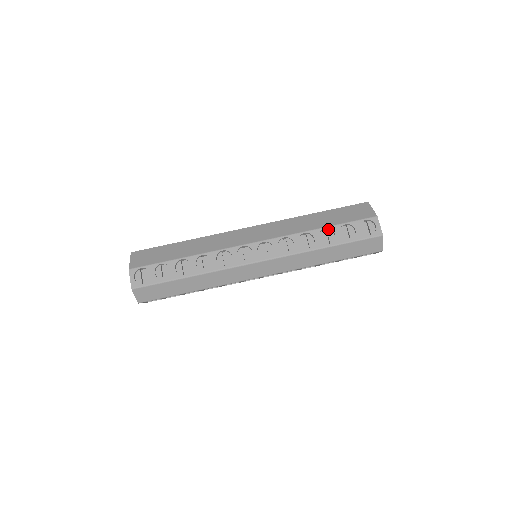
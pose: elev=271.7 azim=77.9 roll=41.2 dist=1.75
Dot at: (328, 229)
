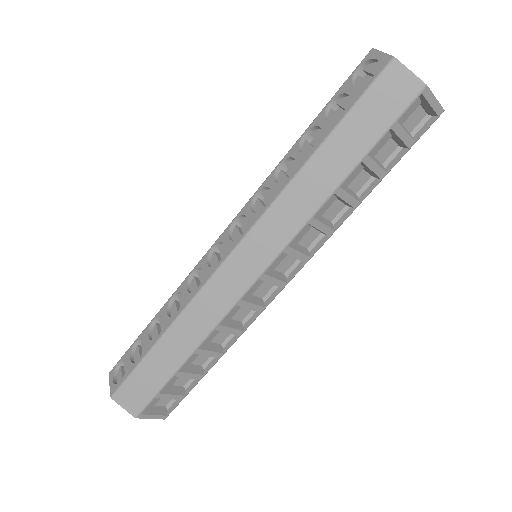
Dot at: (311, 132)
